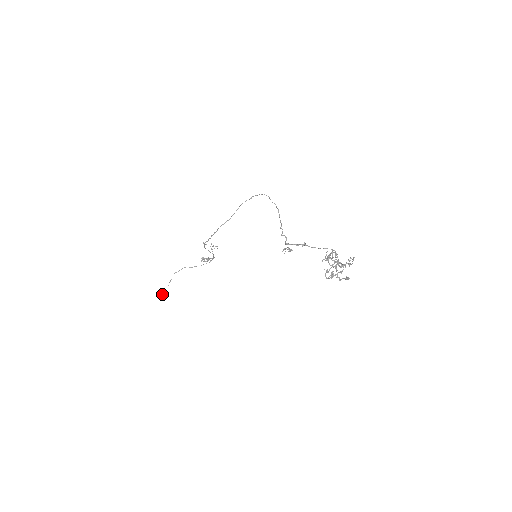
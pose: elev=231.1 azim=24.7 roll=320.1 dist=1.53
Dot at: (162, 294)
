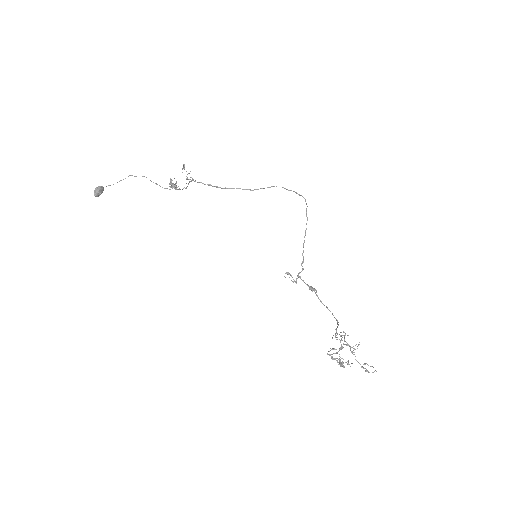
Dot at: (100, 191)
